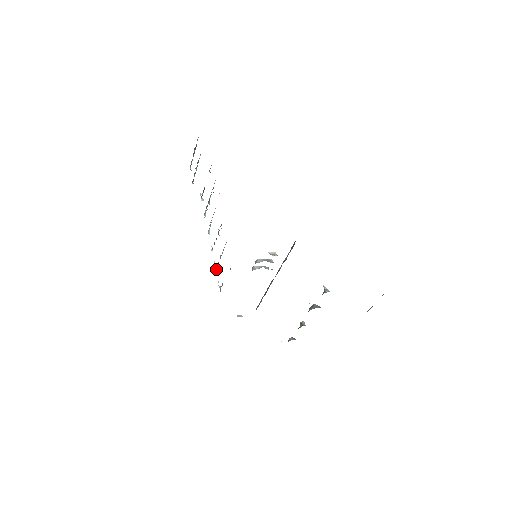
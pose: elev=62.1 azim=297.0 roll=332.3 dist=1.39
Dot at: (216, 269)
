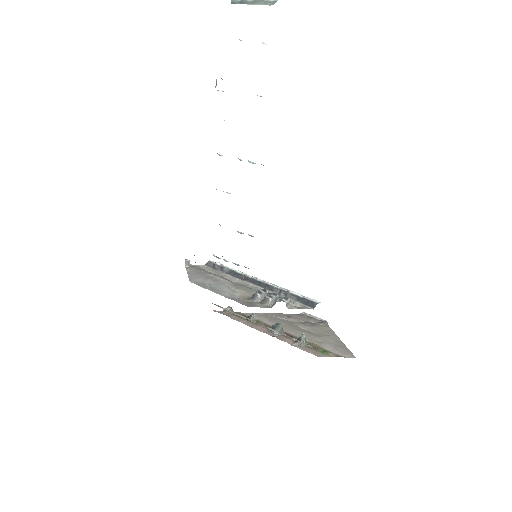
Dot at: occluded
